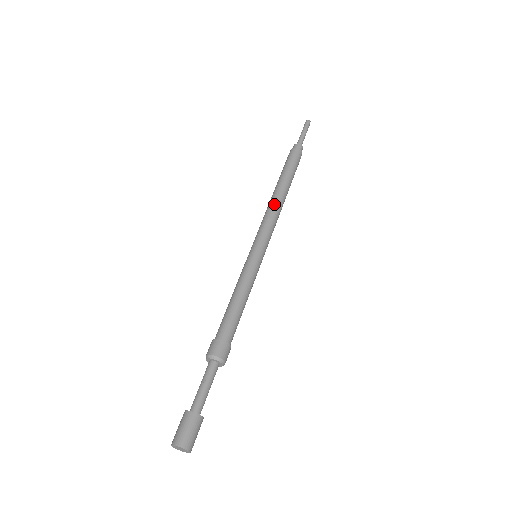
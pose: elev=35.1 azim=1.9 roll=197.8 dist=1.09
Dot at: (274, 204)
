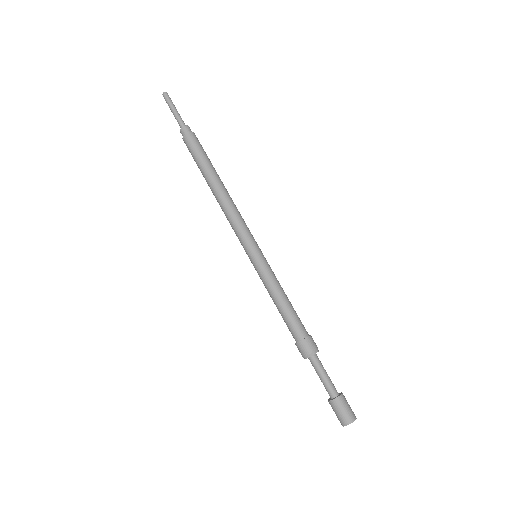
Dot at: (222, 206)
